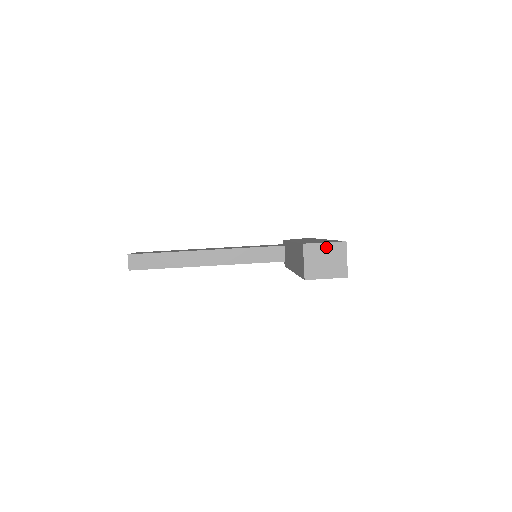
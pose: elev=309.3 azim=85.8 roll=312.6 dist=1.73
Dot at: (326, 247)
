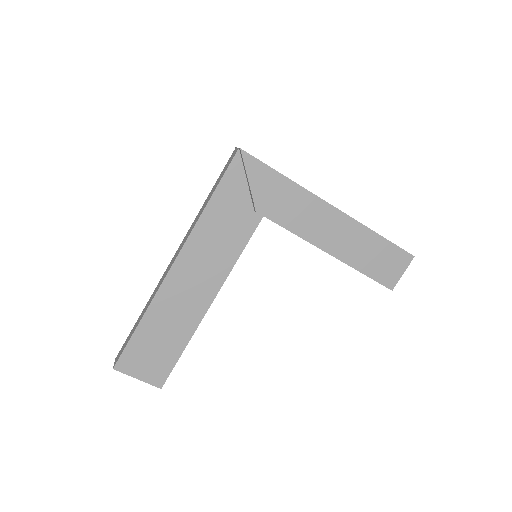
Dot at: (402, 272)
